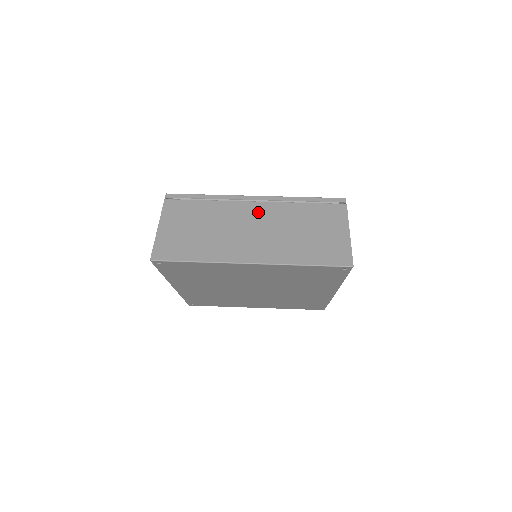
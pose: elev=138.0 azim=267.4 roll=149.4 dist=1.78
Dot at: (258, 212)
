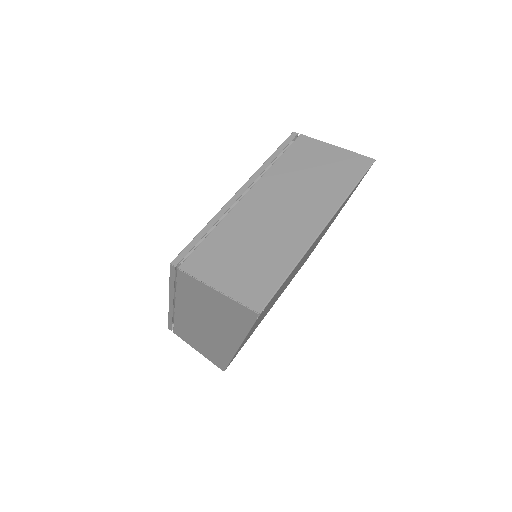
Dot at: (262, 197)
